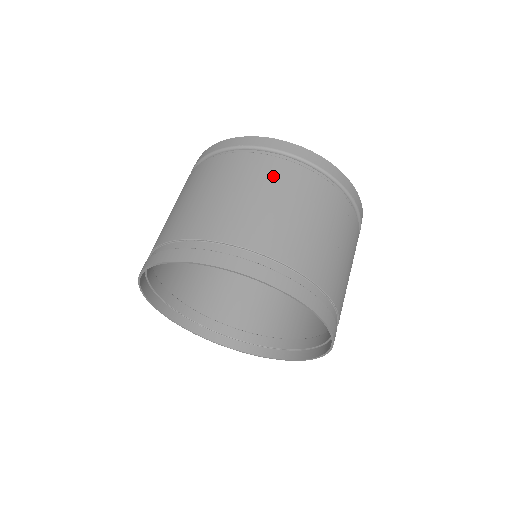
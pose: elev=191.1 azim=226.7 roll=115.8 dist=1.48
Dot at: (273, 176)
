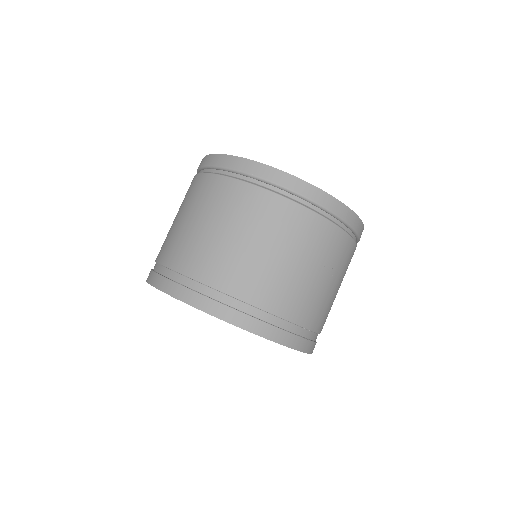
Dot at: (269, 218)
